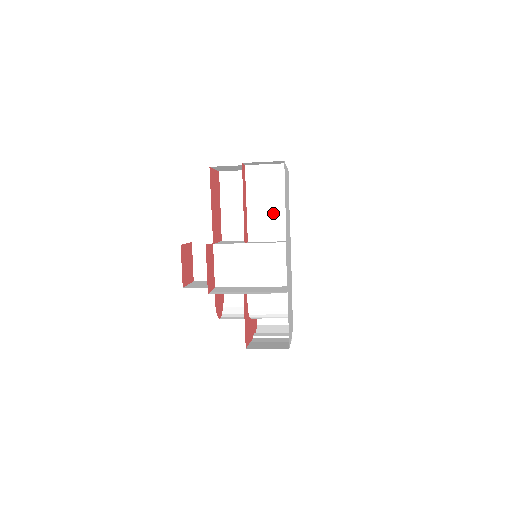
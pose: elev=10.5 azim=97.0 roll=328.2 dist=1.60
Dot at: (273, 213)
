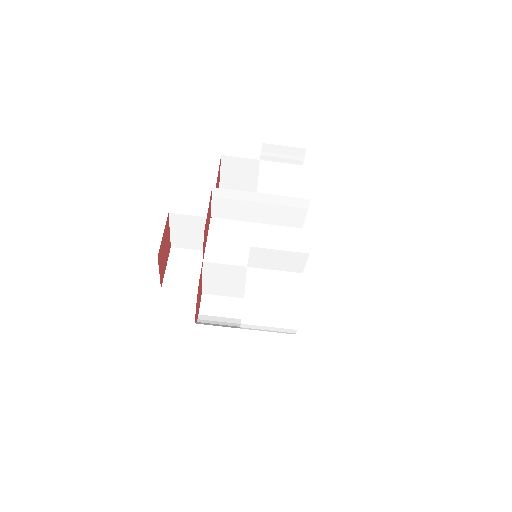
Dot at: occluded
